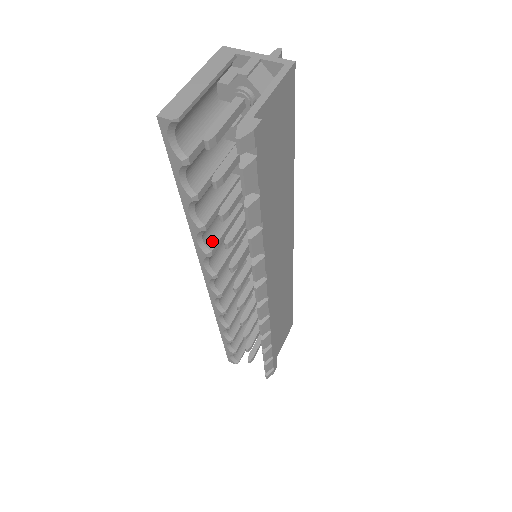
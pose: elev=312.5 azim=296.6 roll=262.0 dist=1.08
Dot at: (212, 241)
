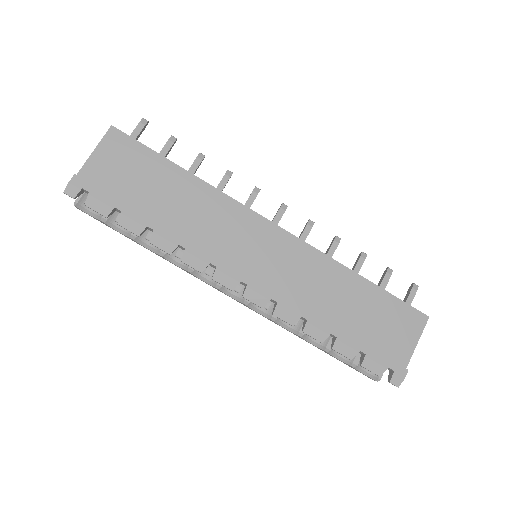
Dot at: occluded
